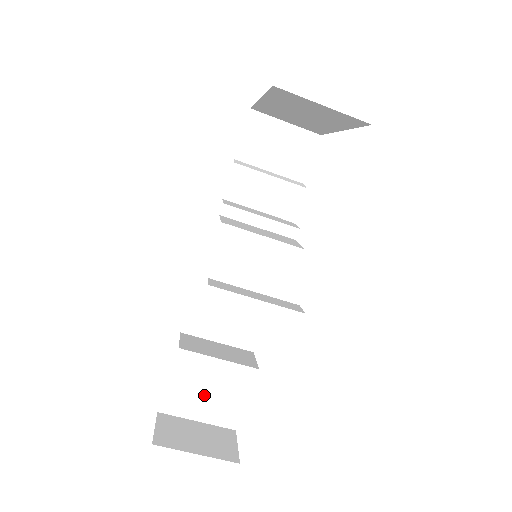
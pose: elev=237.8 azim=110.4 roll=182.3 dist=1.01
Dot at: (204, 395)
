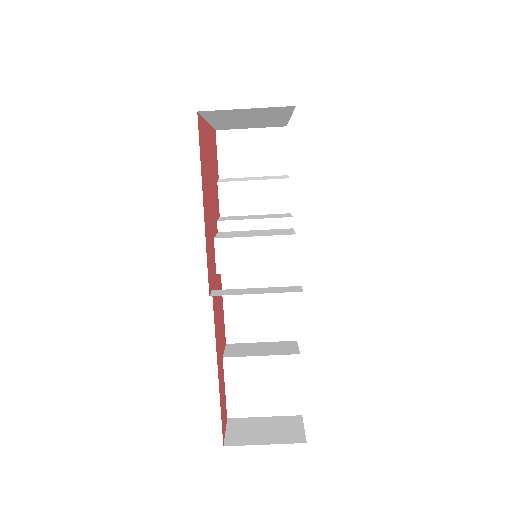
Dot at: (261, 392)
